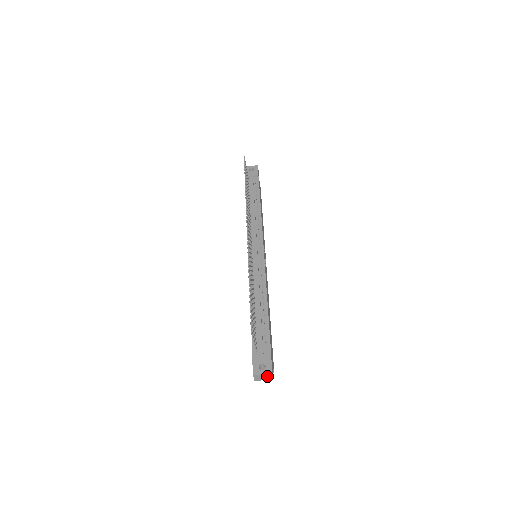
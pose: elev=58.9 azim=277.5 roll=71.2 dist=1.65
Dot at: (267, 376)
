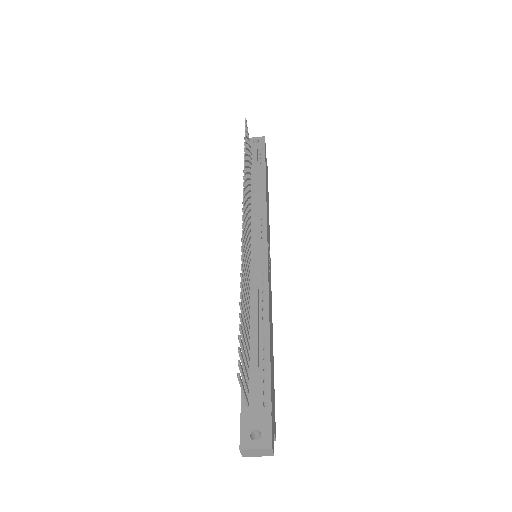
Dot at: (263, 451)
